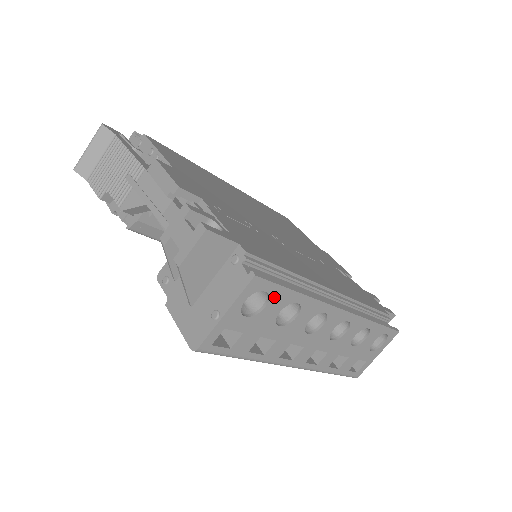
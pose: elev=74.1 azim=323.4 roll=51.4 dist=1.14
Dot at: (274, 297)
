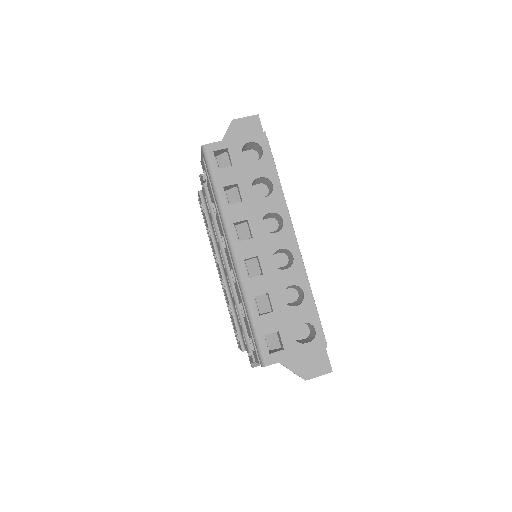
Dot at: (264, 161)
